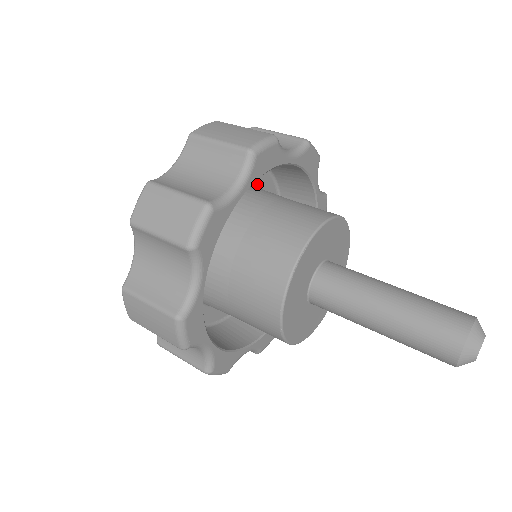
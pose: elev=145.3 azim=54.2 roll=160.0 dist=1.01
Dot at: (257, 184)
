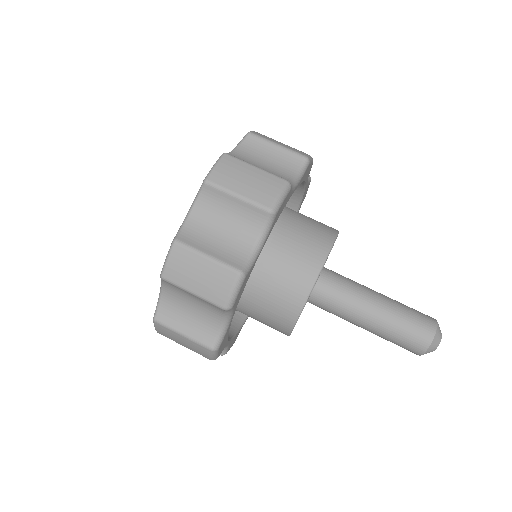
Dot at: occluded
